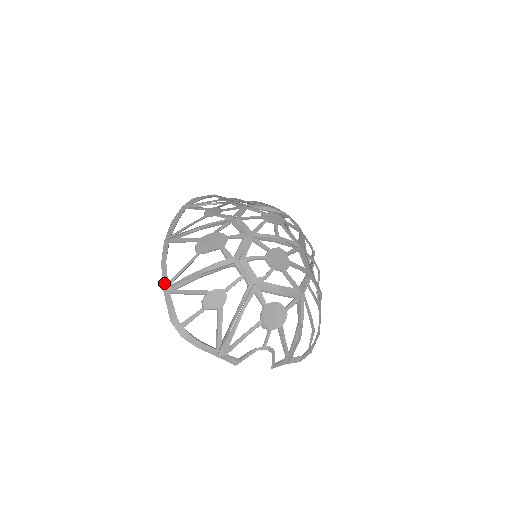
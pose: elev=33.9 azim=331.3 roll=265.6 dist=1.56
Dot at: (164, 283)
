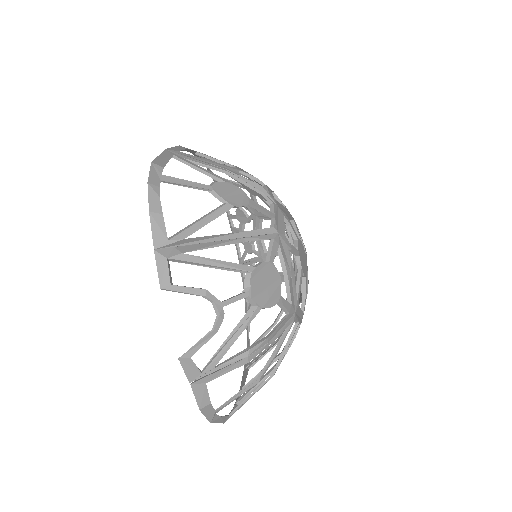
Dot at: (172, 149)
